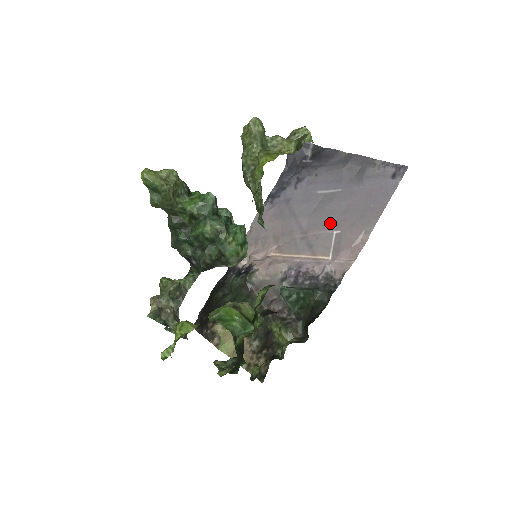
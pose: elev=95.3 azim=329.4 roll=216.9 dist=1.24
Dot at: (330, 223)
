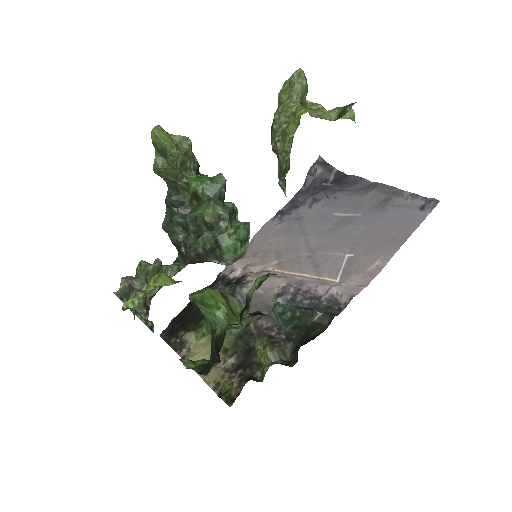
Dot at: (343, 245)
